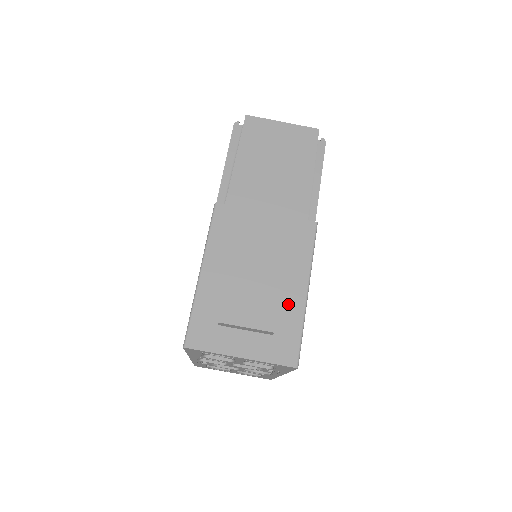
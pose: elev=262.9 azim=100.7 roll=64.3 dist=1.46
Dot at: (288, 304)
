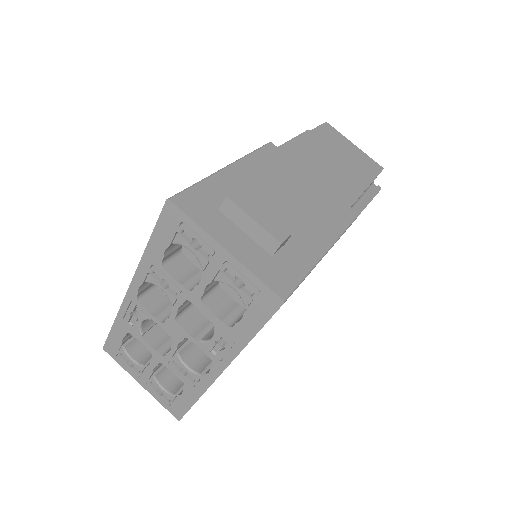
Dot at: (302, 246)
